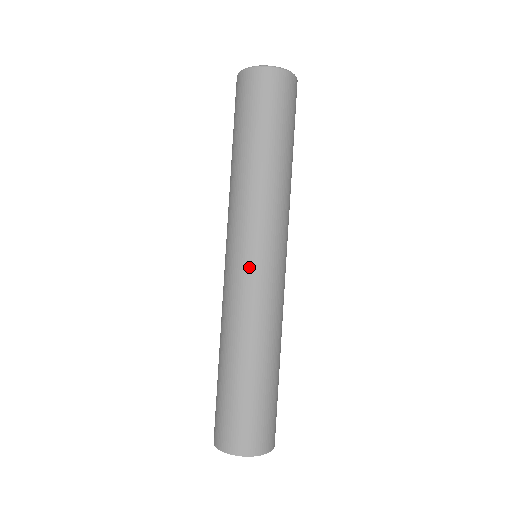
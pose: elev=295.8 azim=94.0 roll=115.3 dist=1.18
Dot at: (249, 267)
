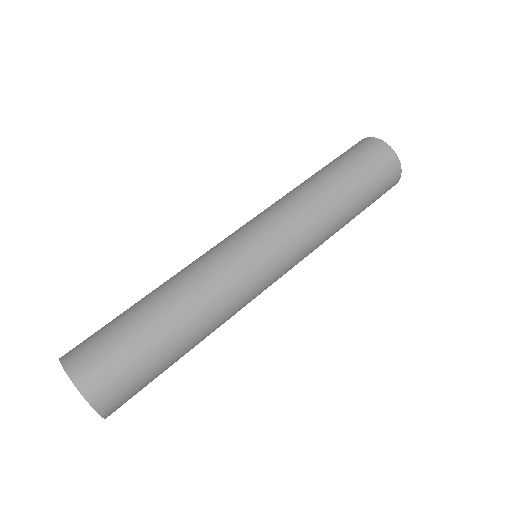
Dot at: (245, 244)
